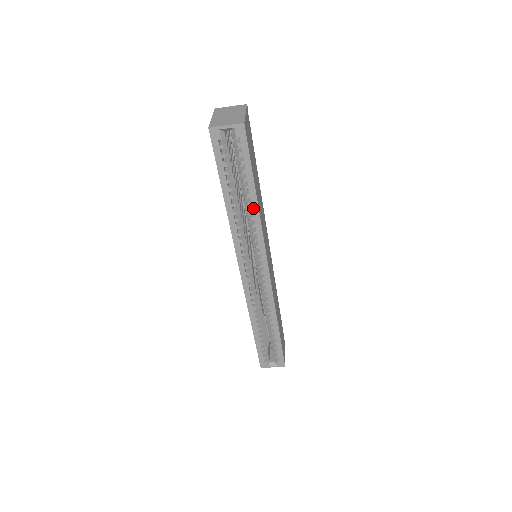
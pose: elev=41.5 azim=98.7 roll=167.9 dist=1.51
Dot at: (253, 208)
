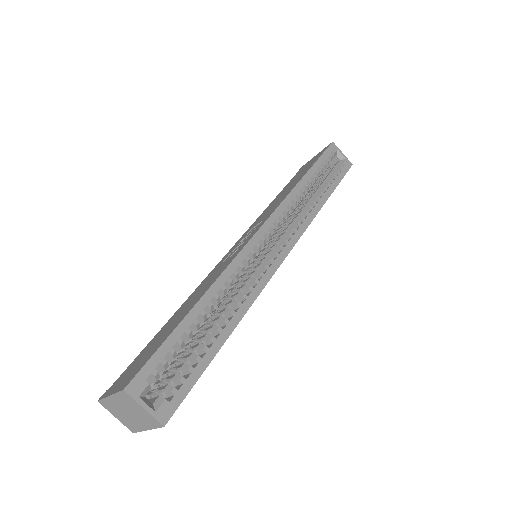
Dot at: (318, 203)
